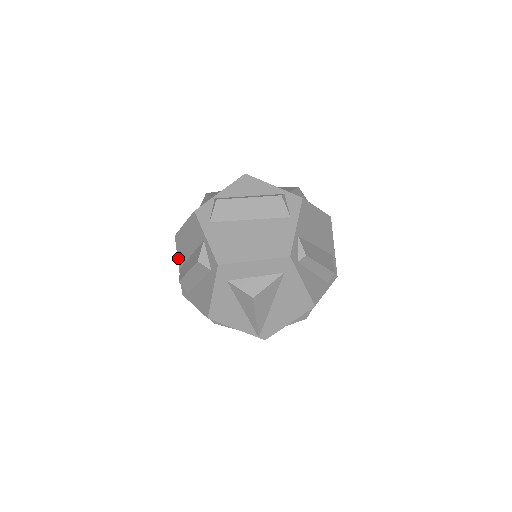
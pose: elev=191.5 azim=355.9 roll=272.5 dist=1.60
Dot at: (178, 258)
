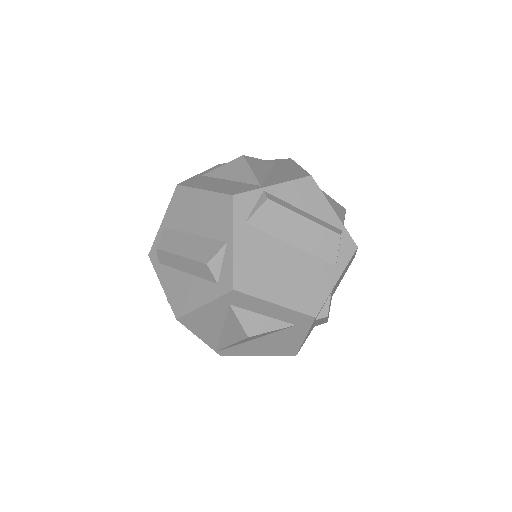
Dot at: (167, 213)
